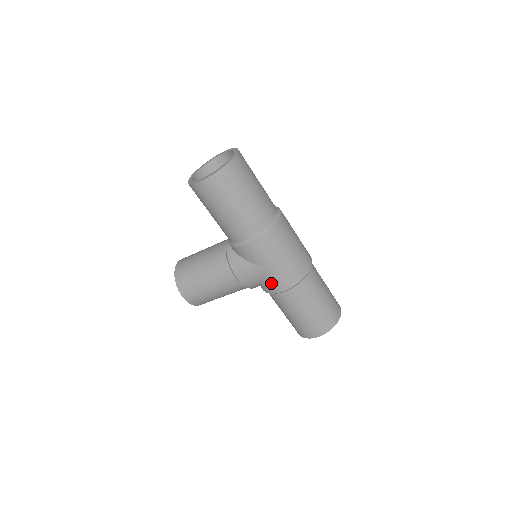
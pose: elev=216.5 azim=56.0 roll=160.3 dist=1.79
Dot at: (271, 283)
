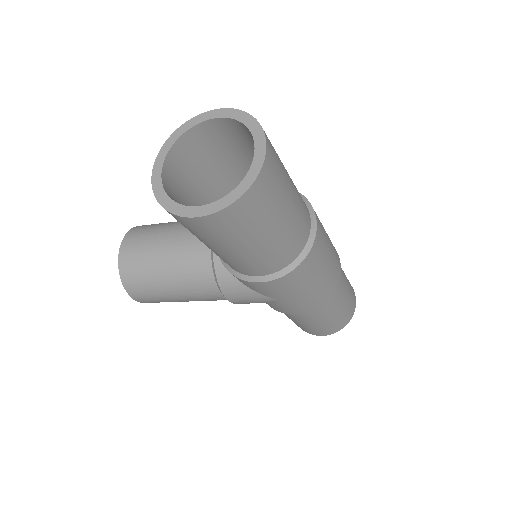
Dot at: (281, 308)
